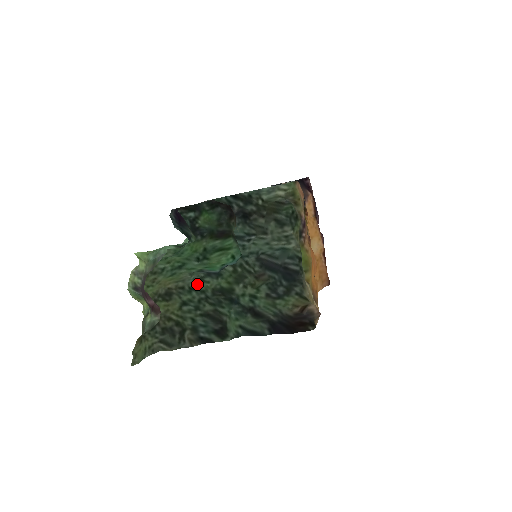
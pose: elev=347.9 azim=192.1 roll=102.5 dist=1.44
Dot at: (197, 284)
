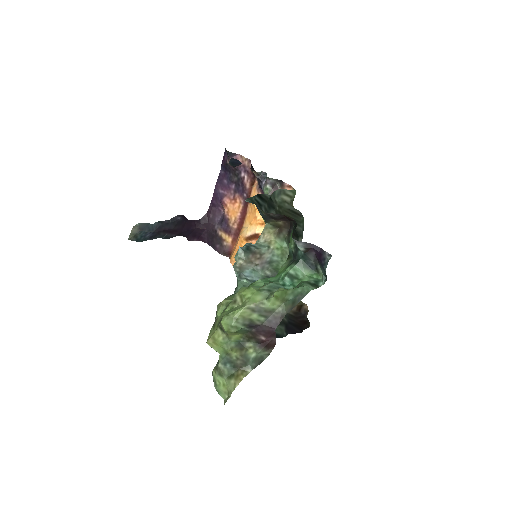
Dot at: occluded
